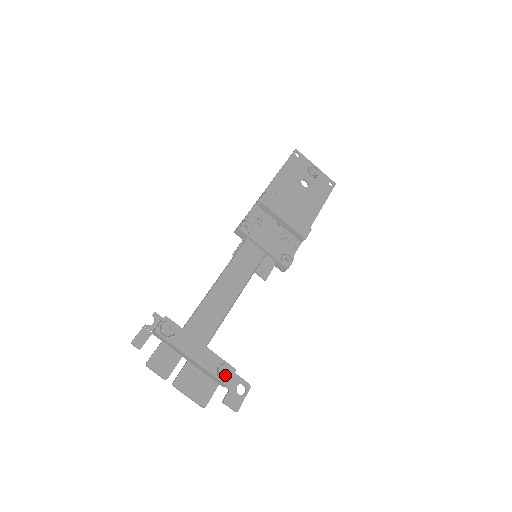
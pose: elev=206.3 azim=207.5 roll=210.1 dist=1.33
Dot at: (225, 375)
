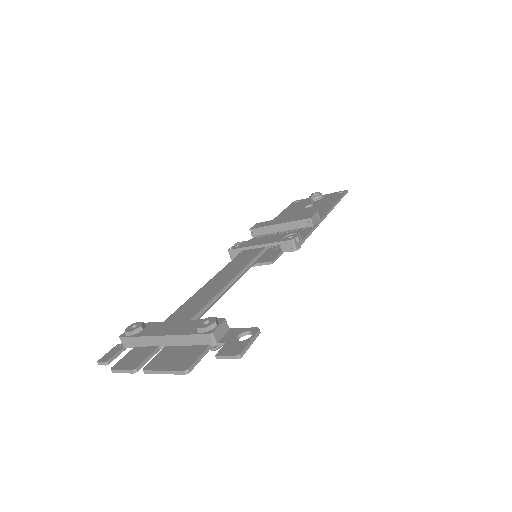
Dot at: (205, 325)
